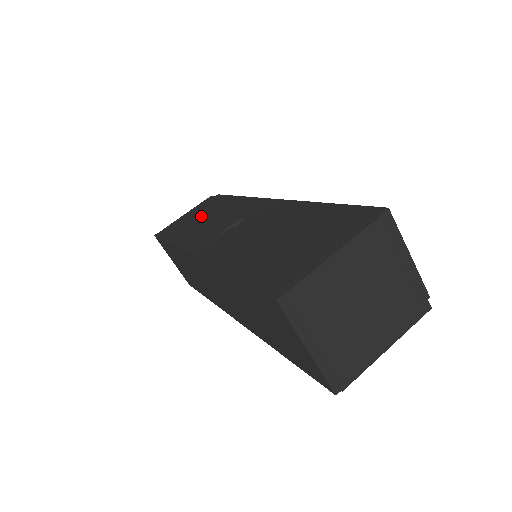
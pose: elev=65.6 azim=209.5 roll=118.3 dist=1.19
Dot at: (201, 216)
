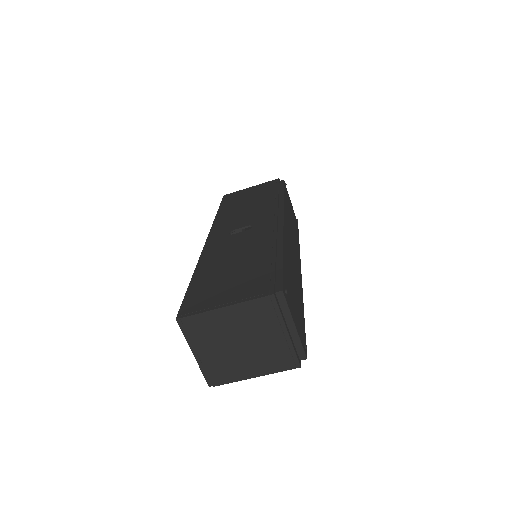
Dot at: (251, 199)
